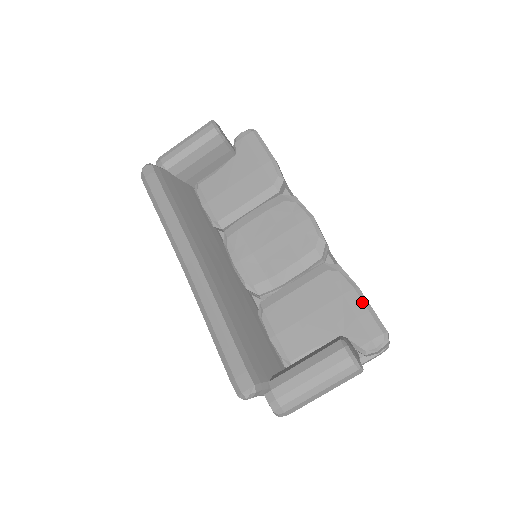
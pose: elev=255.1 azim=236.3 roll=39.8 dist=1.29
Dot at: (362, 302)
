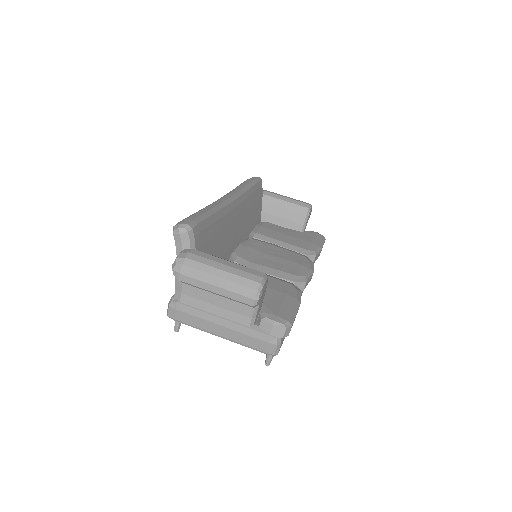
Dot at: (295, 305)
